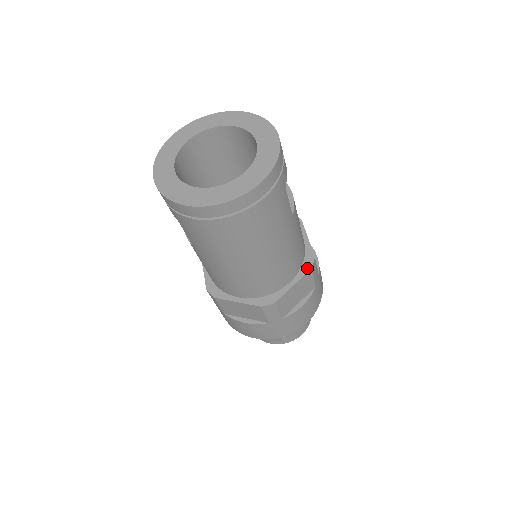
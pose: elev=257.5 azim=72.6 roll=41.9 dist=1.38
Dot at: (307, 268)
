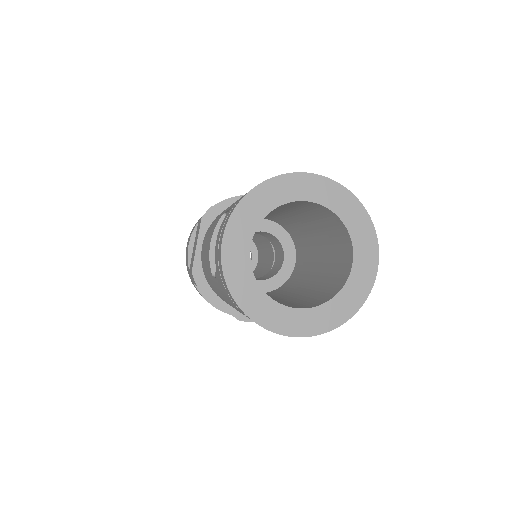
Dot at: occluded
